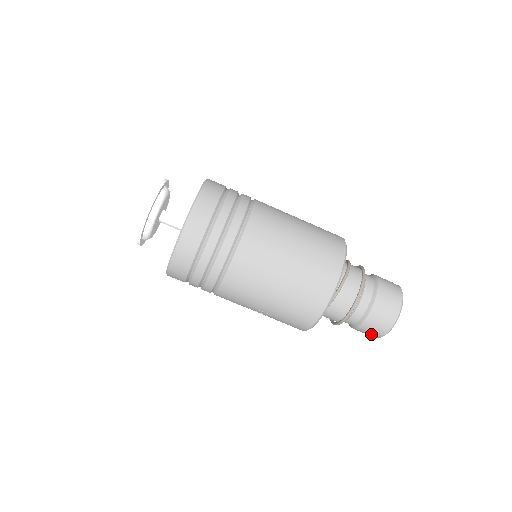
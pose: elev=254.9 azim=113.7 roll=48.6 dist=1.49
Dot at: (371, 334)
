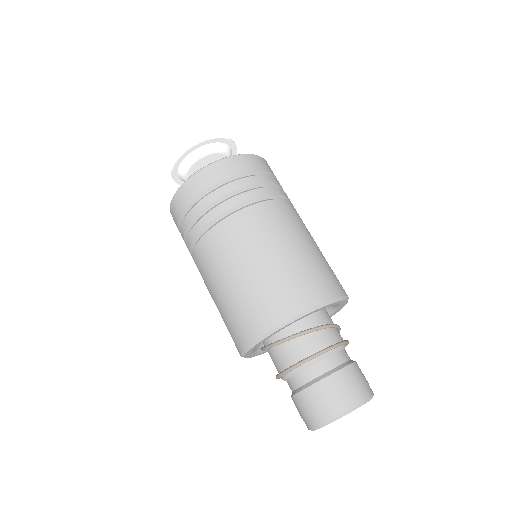
Dot at: (302, 417)
